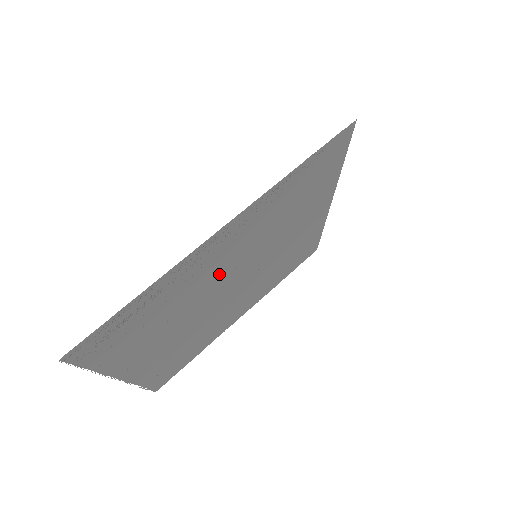
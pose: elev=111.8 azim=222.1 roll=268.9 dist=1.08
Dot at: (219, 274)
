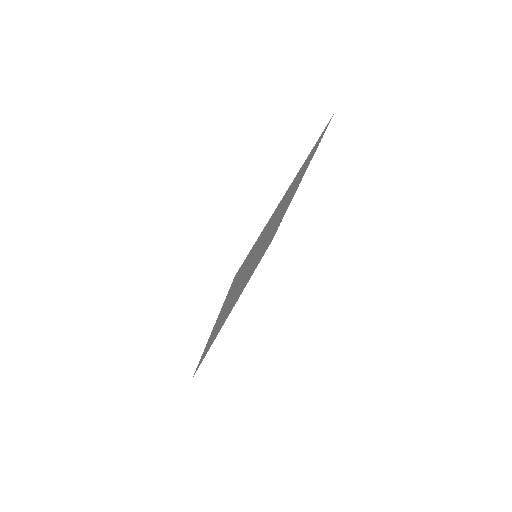
Dot at: occluded
